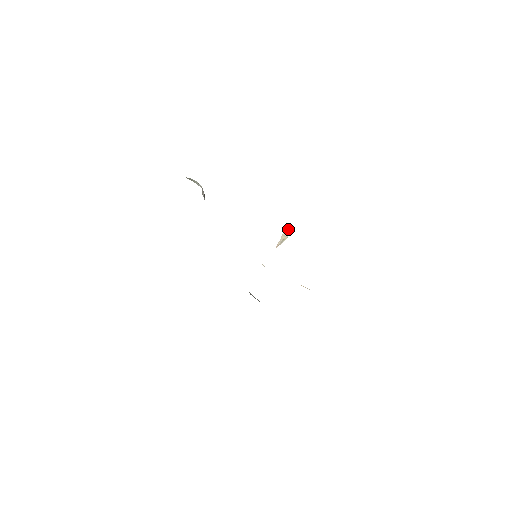
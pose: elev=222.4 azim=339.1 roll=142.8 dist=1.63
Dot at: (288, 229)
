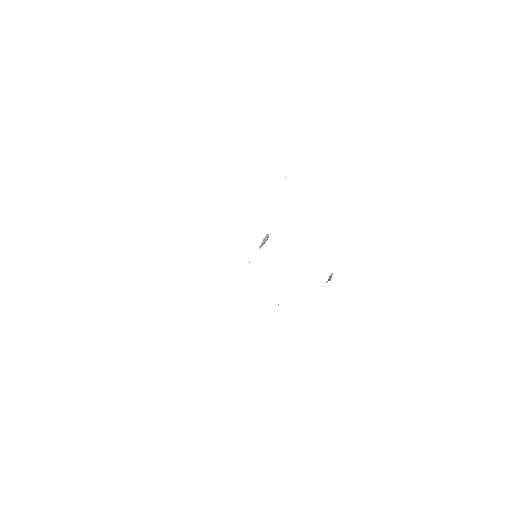
Dot at: (268, 234)
